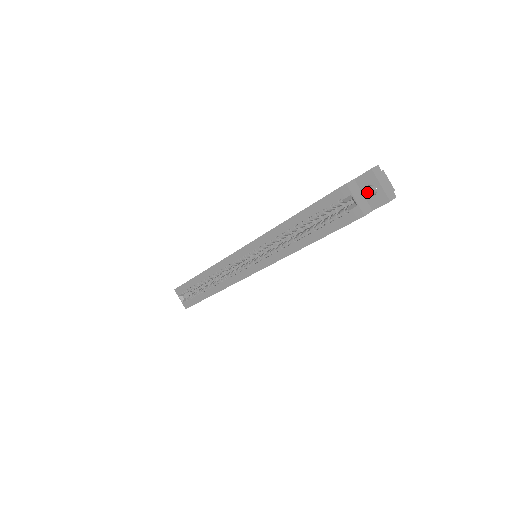
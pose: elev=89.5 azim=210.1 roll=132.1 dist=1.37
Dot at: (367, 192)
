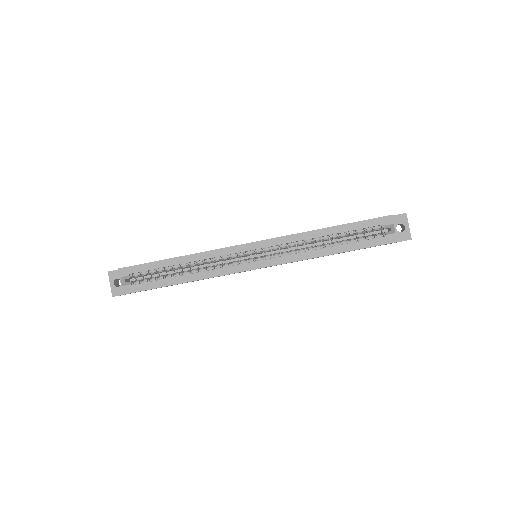
Dot at: occluded
